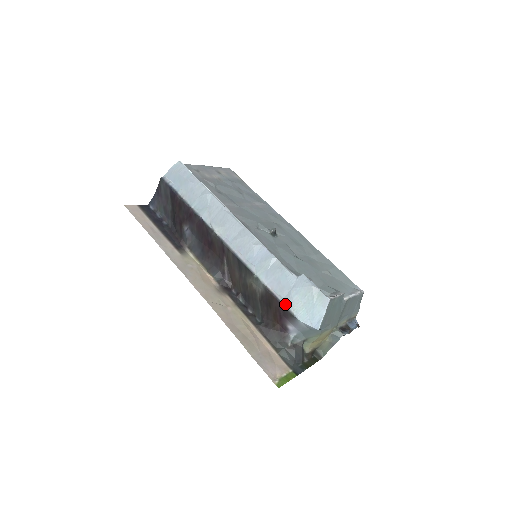
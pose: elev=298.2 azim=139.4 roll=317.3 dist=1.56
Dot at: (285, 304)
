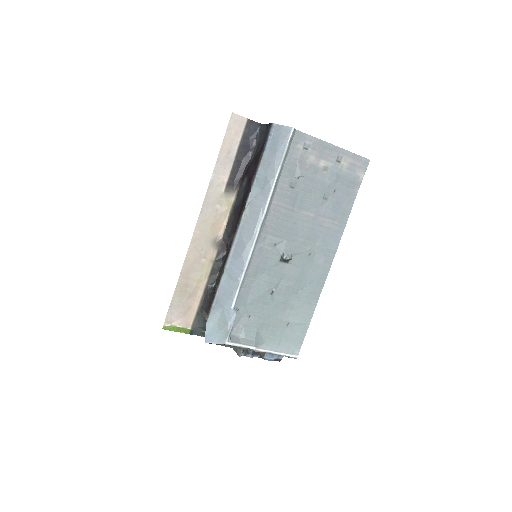
Dot at: (212, 307)
